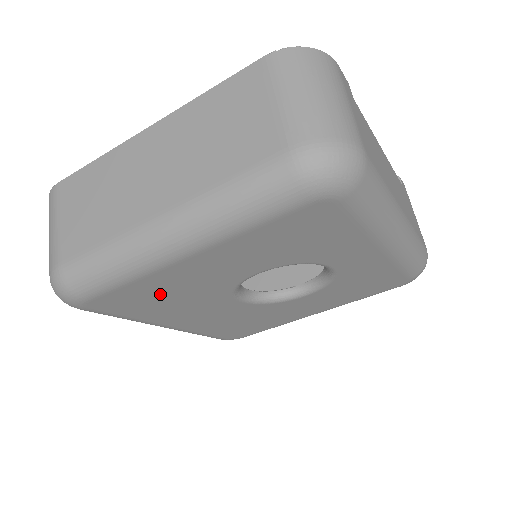
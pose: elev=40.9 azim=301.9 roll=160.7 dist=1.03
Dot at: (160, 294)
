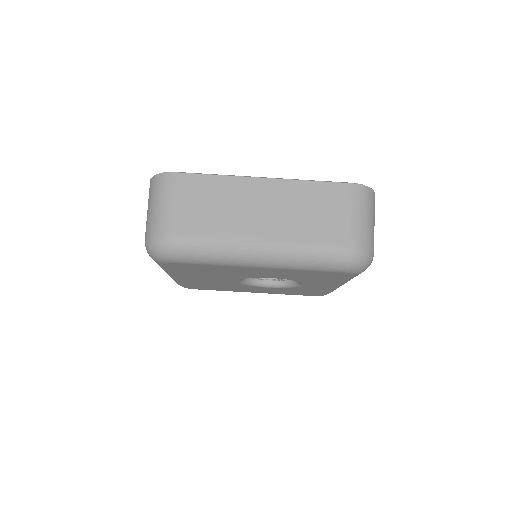
Dot at: (212, 270)
